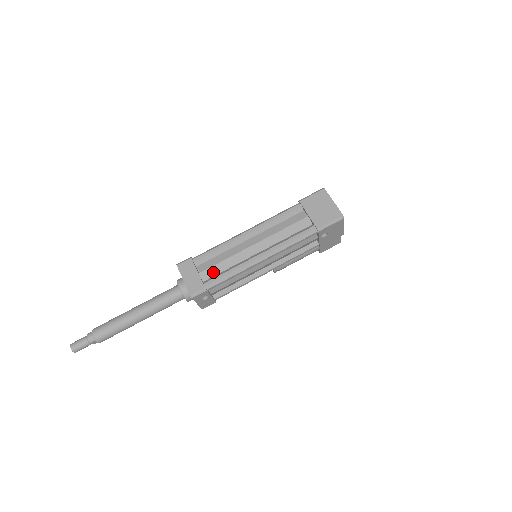
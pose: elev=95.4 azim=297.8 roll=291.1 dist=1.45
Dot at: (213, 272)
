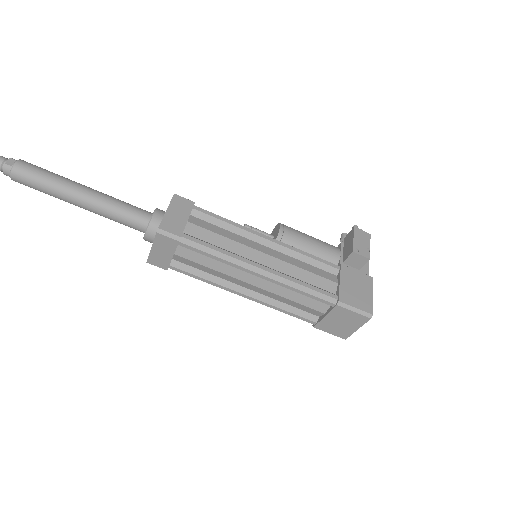
Dot at: (190, 264)
